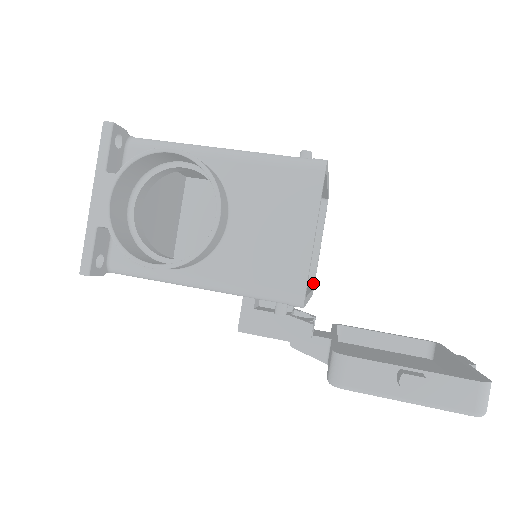
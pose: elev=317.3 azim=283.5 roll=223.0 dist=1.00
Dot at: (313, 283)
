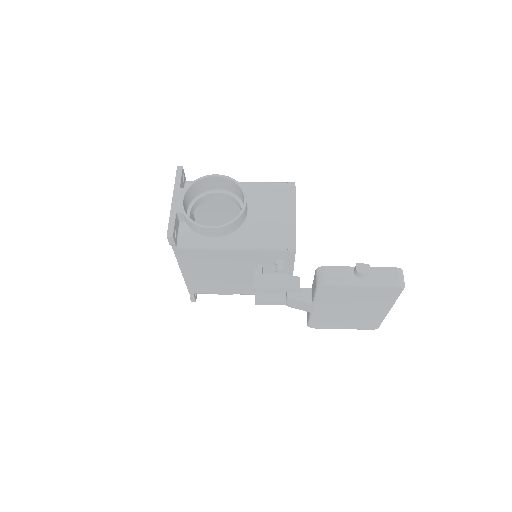
Dot at: occluded
